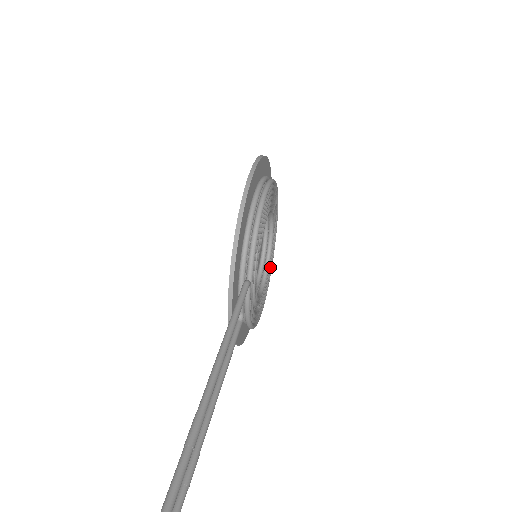
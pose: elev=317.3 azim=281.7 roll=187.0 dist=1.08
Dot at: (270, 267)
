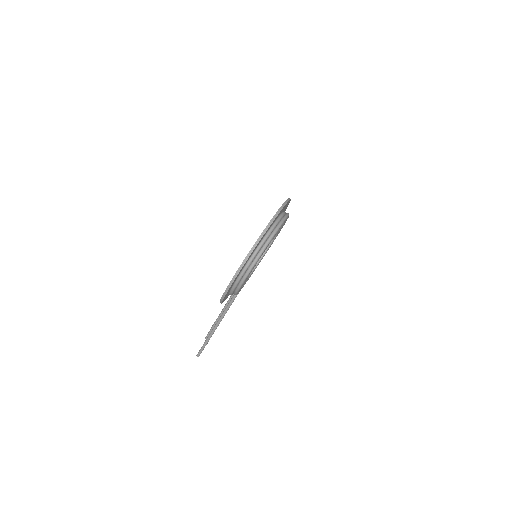
Dot at: occluded
